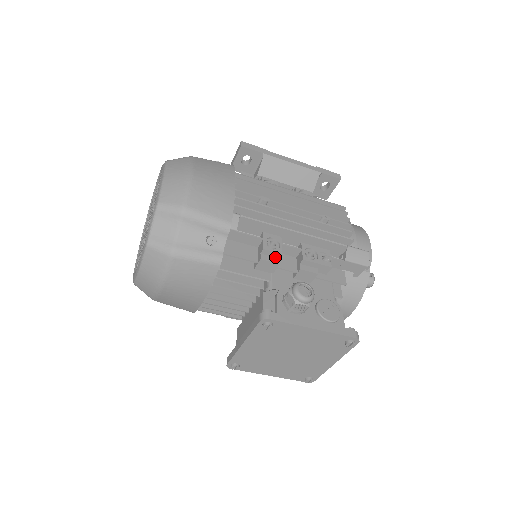
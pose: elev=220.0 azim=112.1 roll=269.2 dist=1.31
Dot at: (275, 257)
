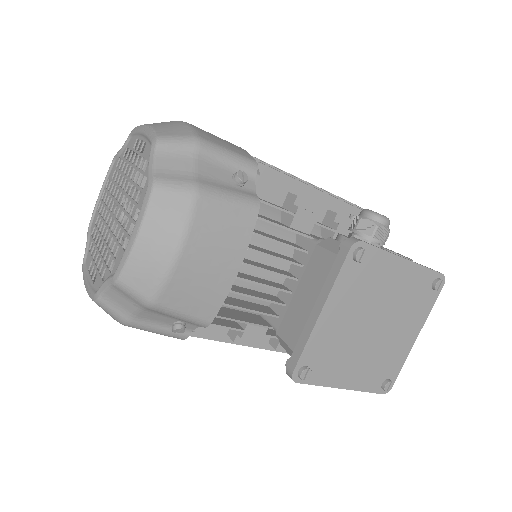
Dot at: occluded
